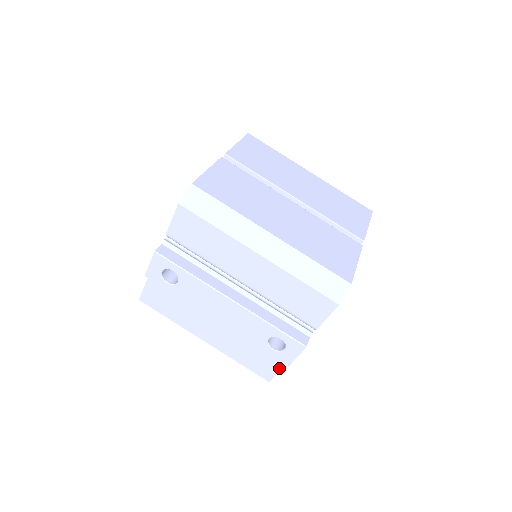
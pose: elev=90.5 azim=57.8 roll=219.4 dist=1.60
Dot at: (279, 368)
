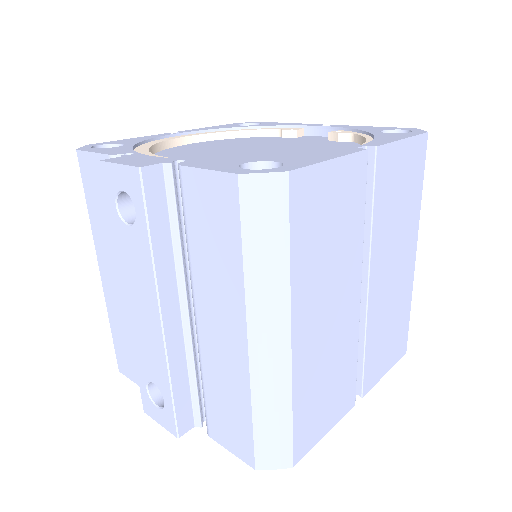
Dot at: occluded
